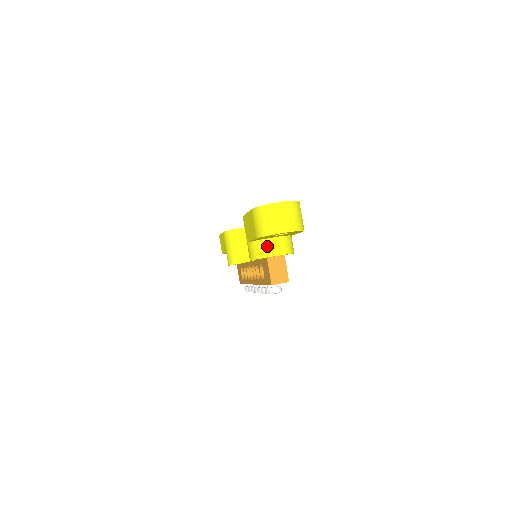
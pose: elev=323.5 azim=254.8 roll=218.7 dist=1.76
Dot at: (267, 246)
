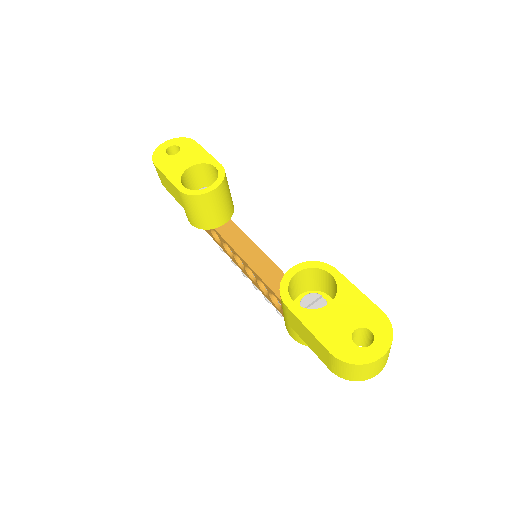
Dot at: occluded
